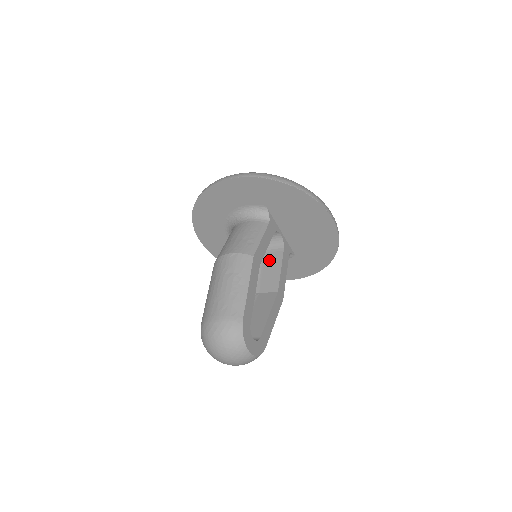
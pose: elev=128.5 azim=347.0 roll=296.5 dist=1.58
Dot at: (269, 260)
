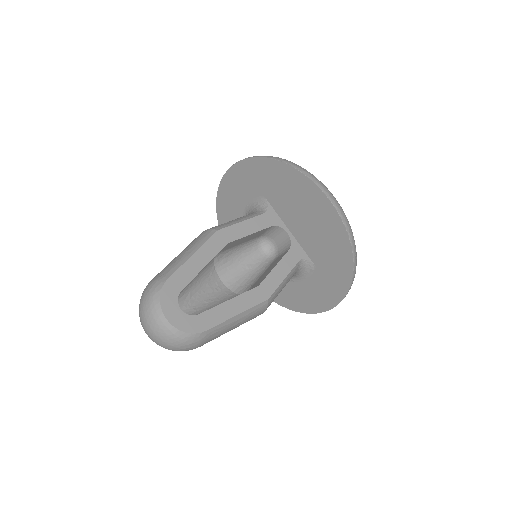
Dot at: (273, 263)
